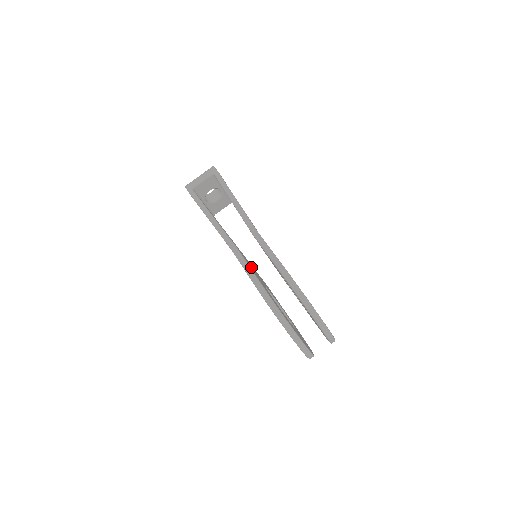
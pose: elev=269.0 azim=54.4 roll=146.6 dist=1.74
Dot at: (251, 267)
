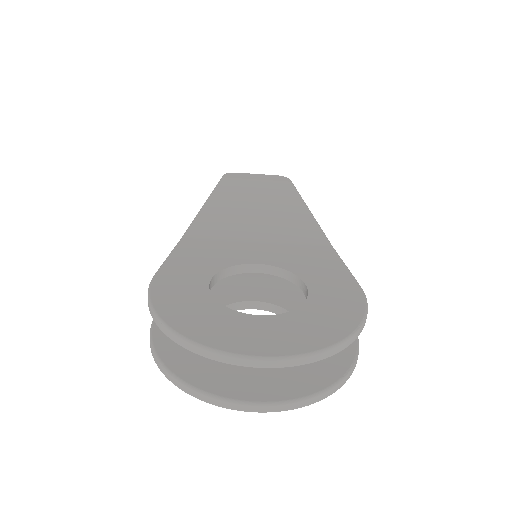
Dot at: occluded
